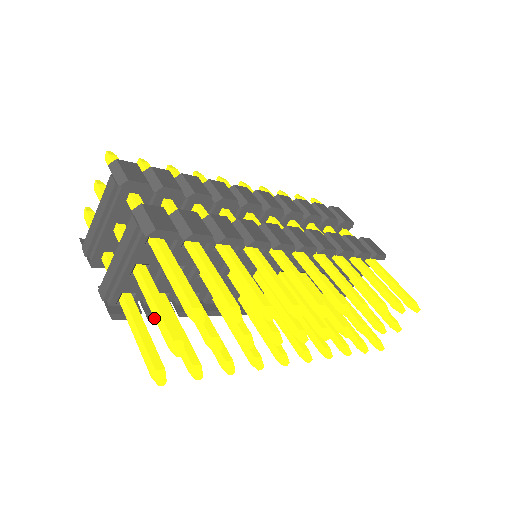
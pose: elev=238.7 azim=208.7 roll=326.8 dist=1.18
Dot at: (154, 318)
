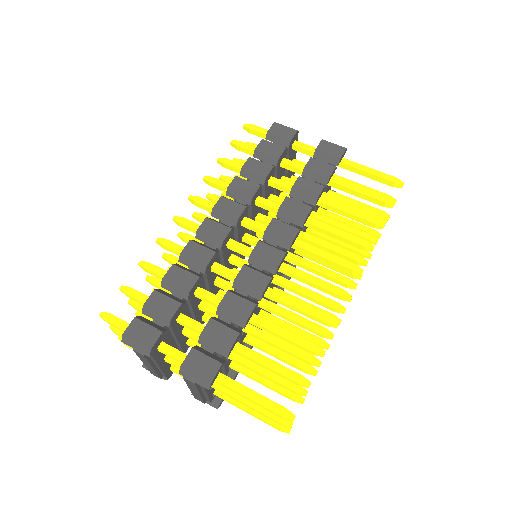
Dot at: occluded
